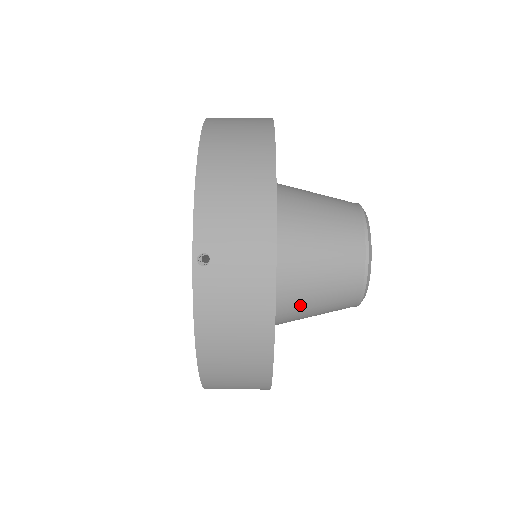
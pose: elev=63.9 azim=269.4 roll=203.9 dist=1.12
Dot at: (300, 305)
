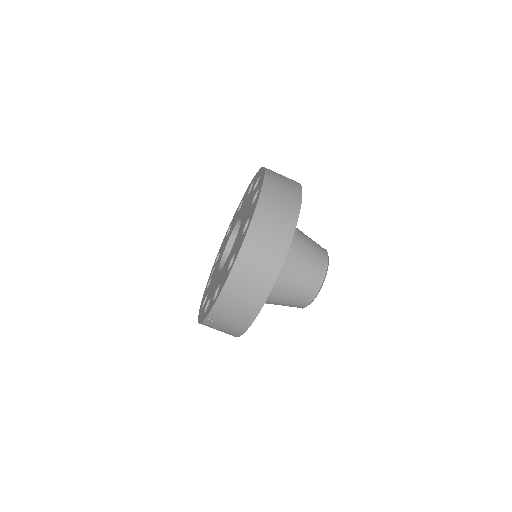
Dot at: occluded
